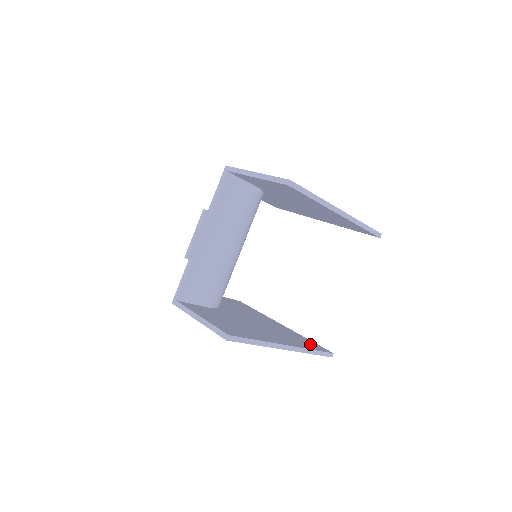
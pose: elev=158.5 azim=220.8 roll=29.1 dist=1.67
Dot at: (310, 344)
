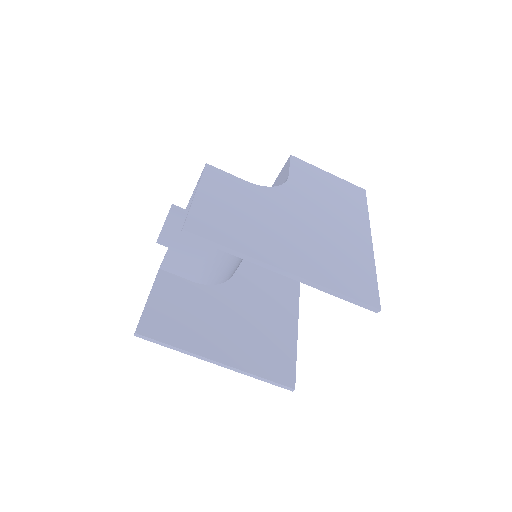
Dot at: (277, 366)
